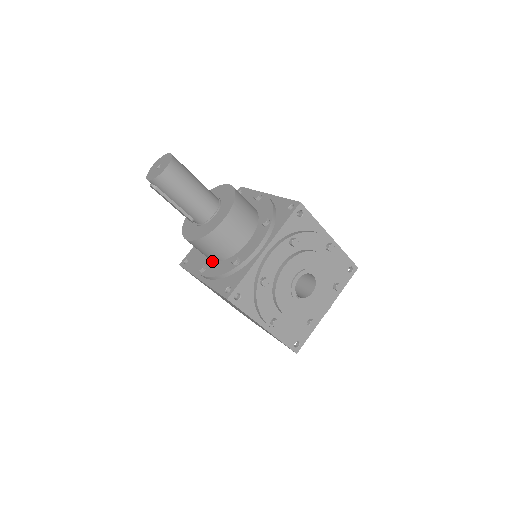
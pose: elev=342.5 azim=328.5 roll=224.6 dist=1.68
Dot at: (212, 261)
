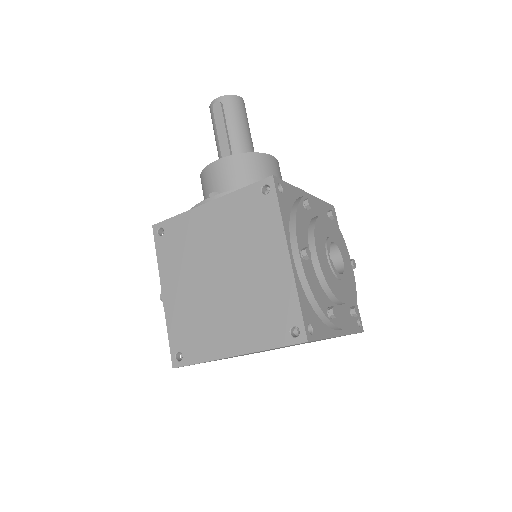
Dot at: occluded
